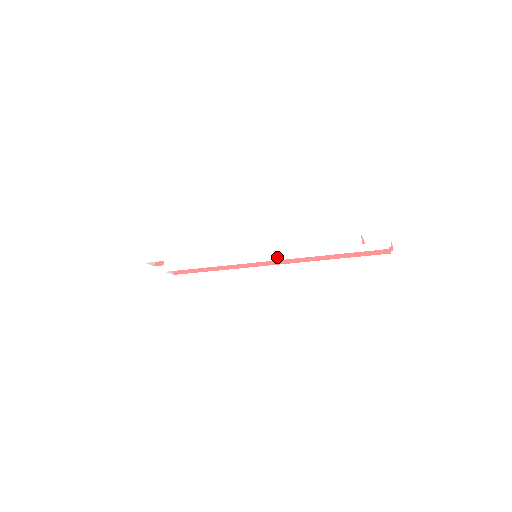
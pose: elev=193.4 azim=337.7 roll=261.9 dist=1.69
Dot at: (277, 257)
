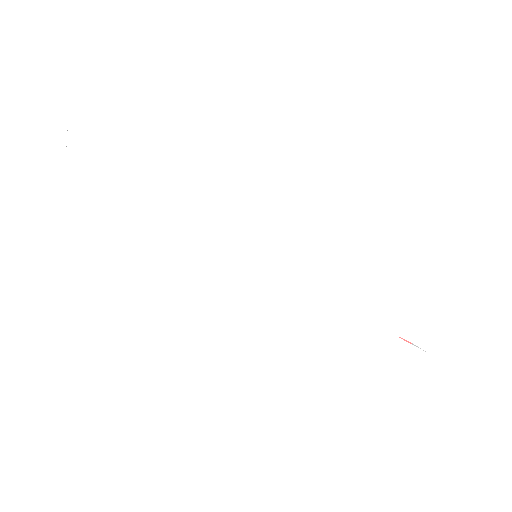
Dot at: (291, 287)
